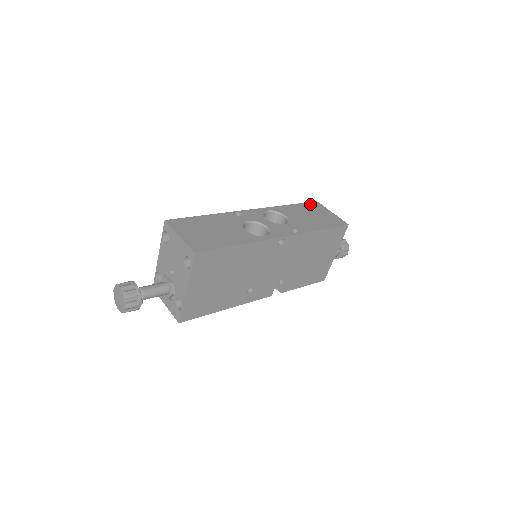
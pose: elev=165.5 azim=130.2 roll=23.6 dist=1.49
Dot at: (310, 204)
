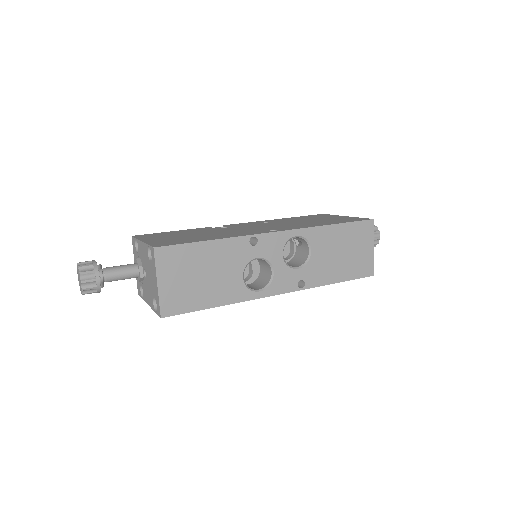
Dot at: (360, 226)
